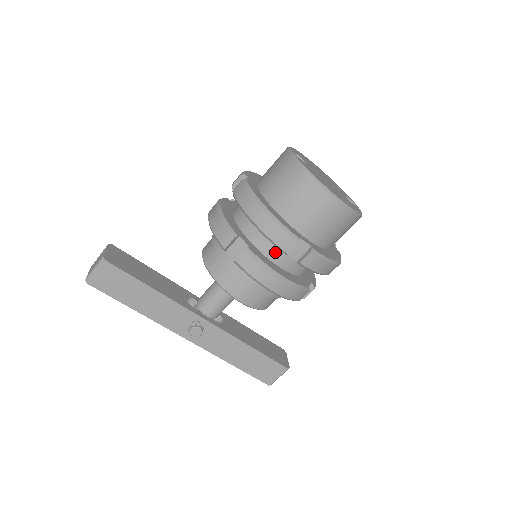
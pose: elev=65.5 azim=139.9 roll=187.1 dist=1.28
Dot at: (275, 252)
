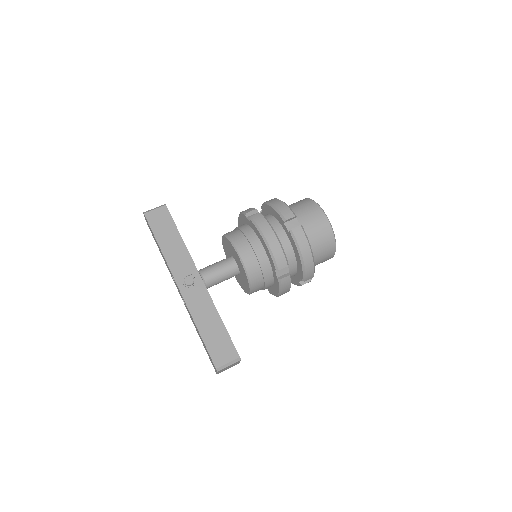
Dot at: (276, 228)
